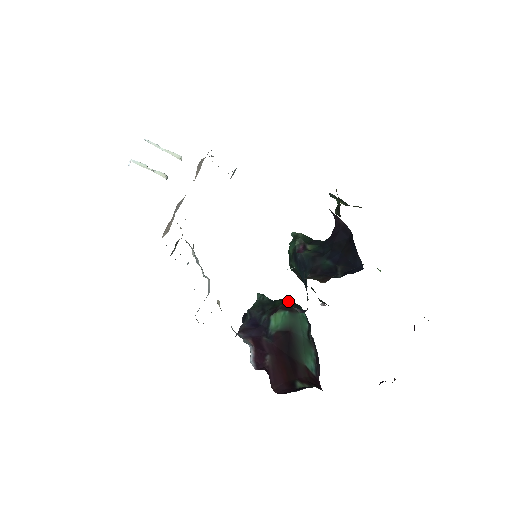
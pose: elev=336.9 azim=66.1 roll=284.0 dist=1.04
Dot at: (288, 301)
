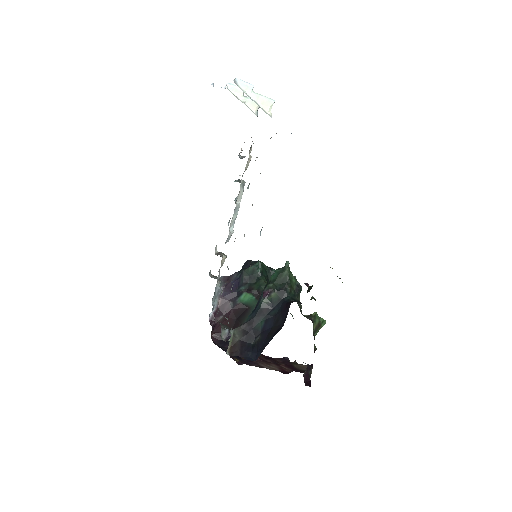
Dot at: (260, 292)
